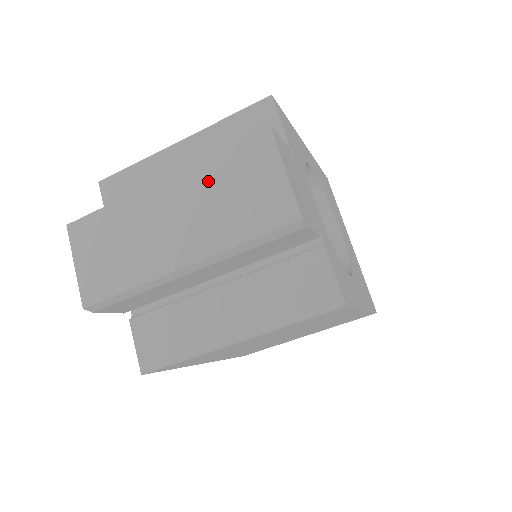
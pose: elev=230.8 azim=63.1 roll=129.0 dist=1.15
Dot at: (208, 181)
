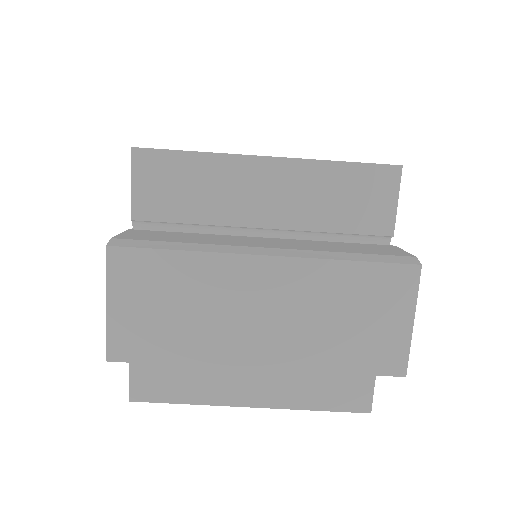
Dot at: (325, 288)
